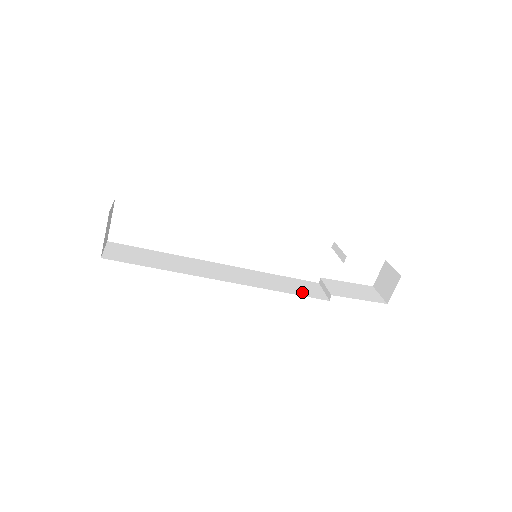
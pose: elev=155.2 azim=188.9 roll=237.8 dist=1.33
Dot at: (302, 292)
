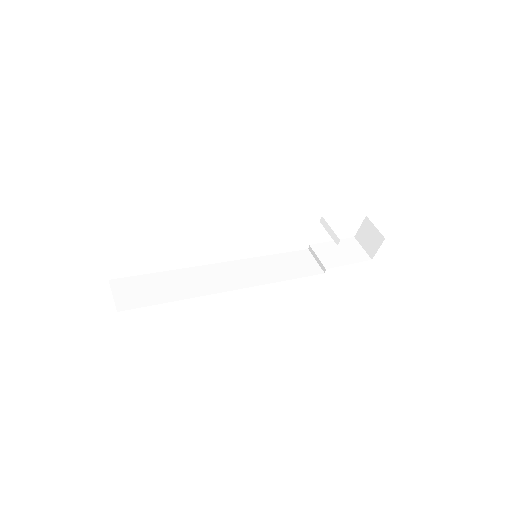
Dot at: (300, 272)
